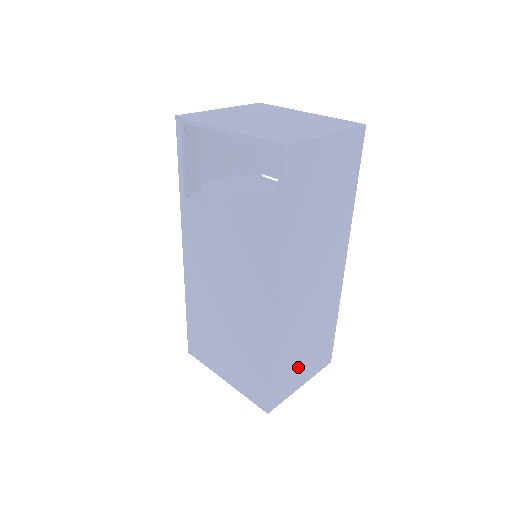
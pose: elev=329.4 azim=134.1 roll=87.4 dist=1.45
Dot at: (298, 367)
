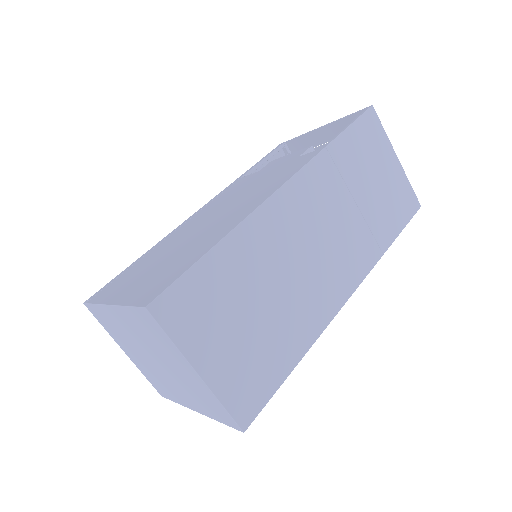
Dot at: (224, 325)
